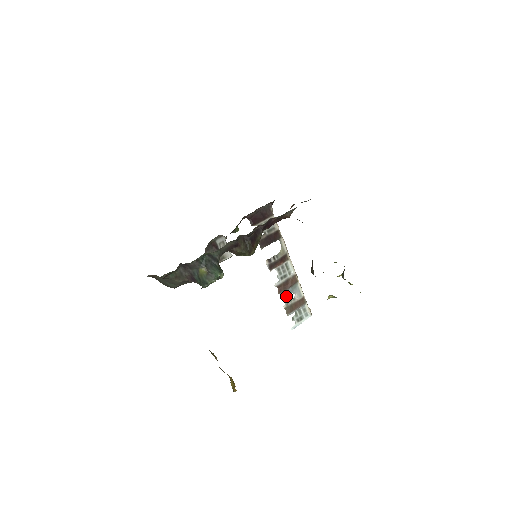
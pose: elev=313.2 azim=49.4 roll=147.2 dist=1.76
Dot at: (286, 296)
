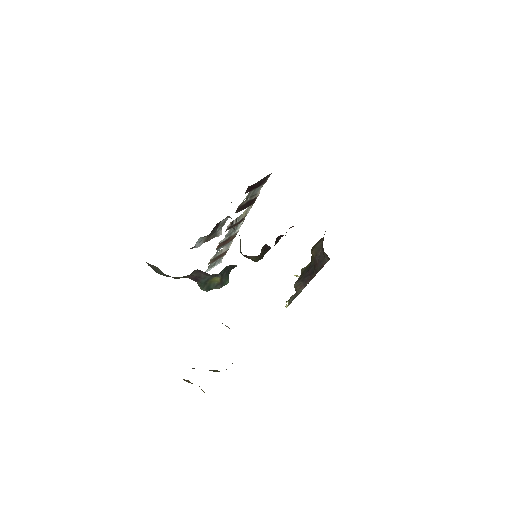
Dot at: occluded
